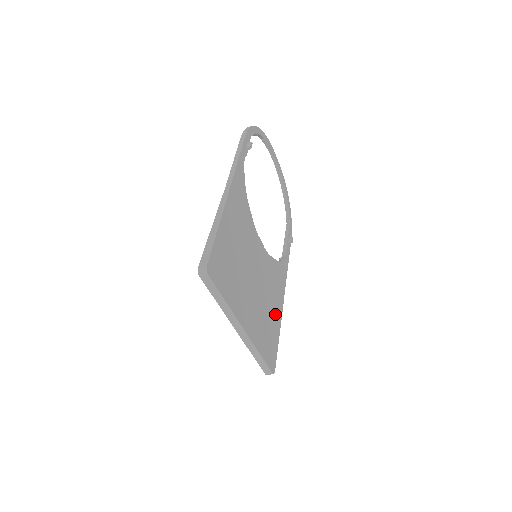
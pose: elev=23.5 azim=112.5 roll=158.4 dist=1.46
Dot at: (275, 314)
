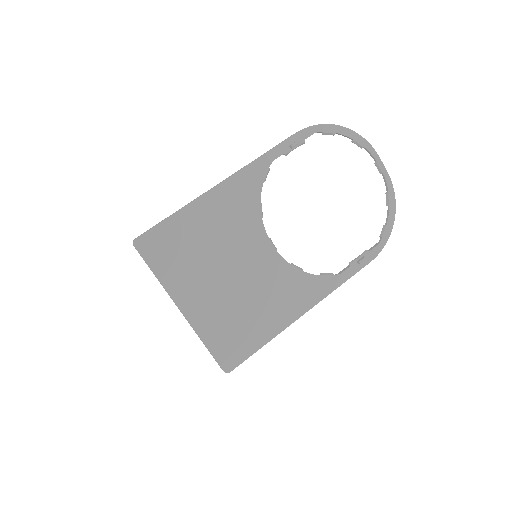
Dot at: (267, 322)
